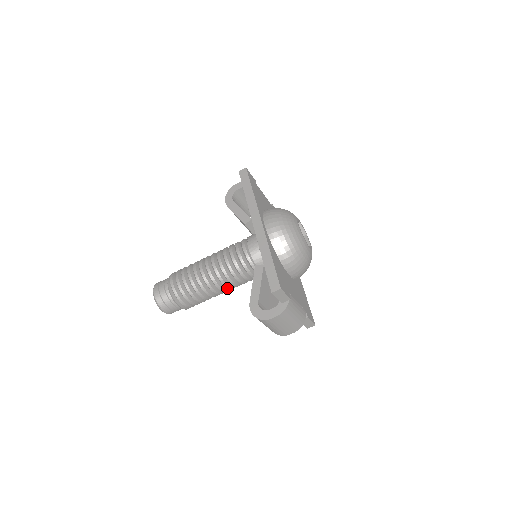
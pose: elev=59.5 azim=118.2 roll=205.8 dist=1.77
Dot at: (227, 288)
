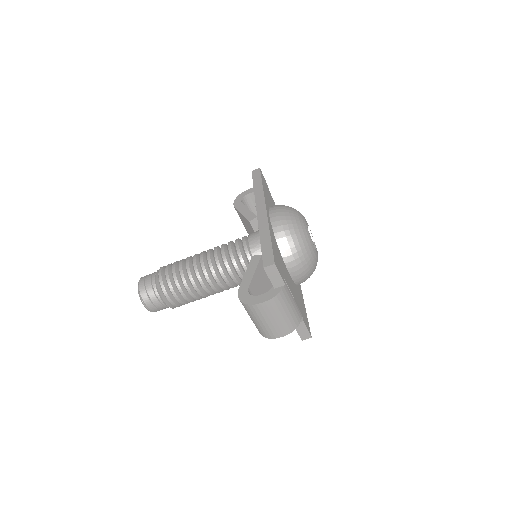
Dot at: (219, 287)
